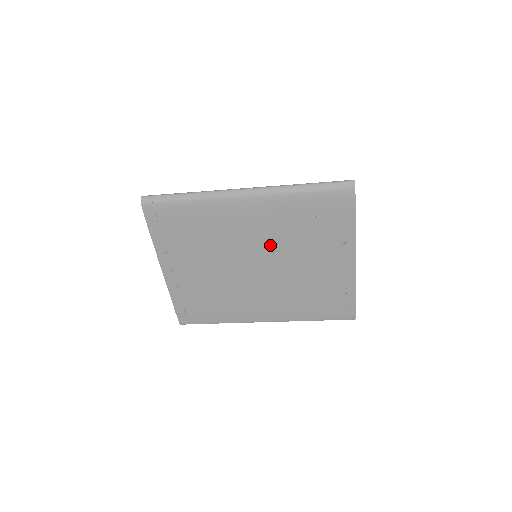
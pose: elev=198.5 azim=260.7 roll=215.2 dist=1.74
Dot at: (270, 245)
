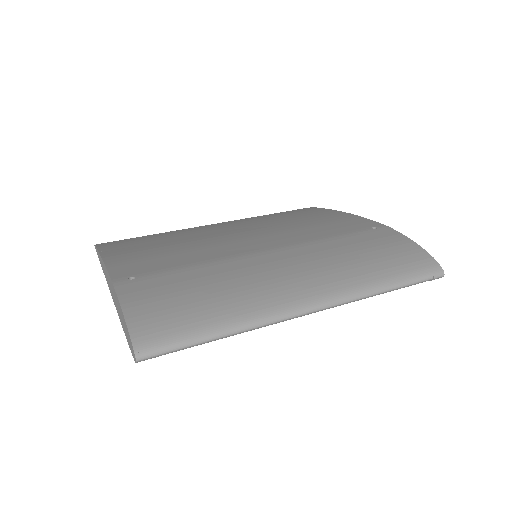
Dot at: occluded
